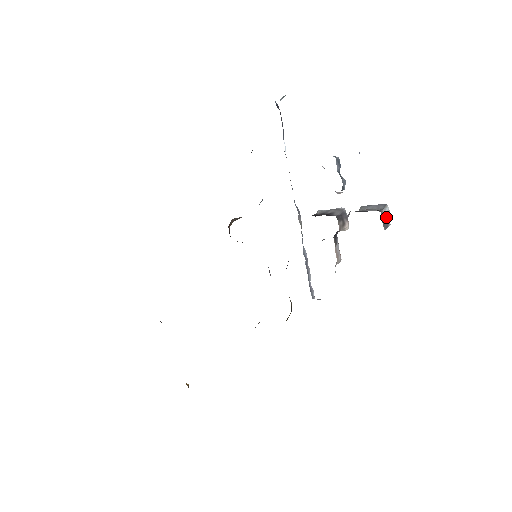
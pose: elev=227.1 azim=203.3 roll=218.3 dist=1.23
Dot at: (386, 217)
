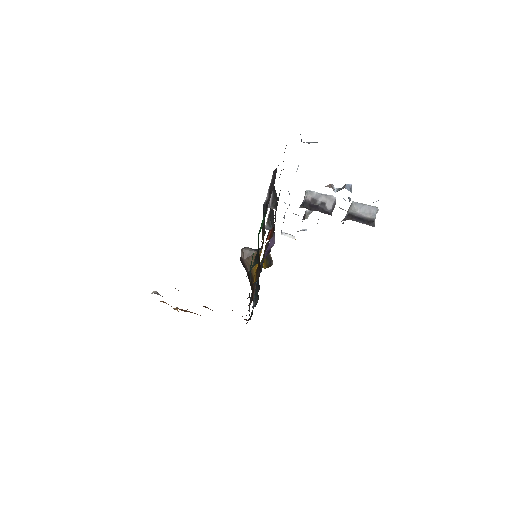
Dot at: occluded
